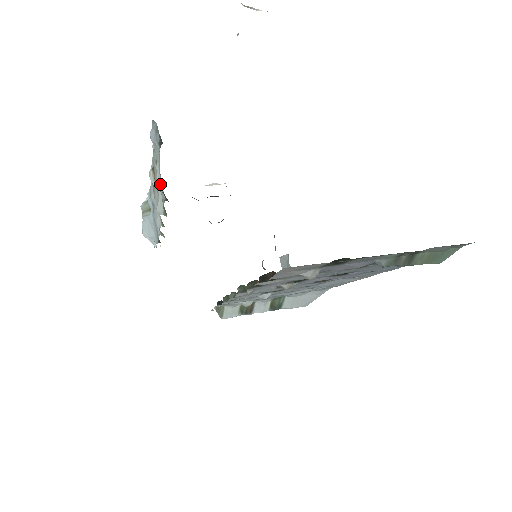
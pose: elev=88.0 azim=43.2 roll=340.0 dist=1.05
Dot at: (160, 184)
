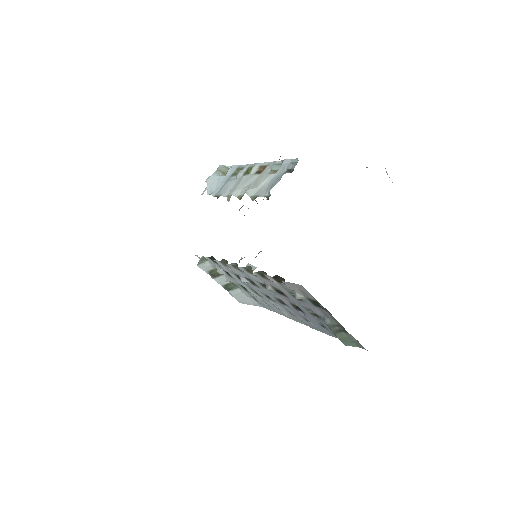
Dot at: (265, 184)
